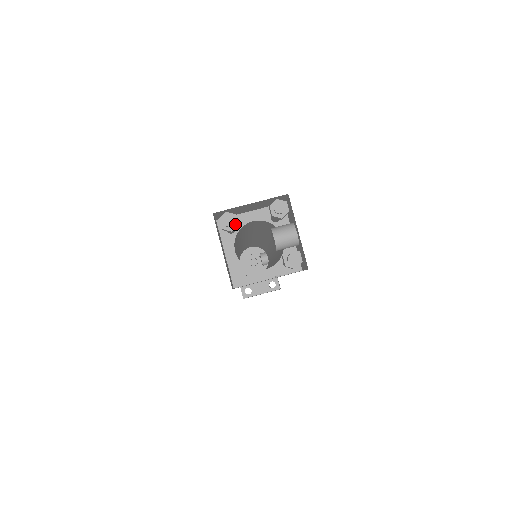
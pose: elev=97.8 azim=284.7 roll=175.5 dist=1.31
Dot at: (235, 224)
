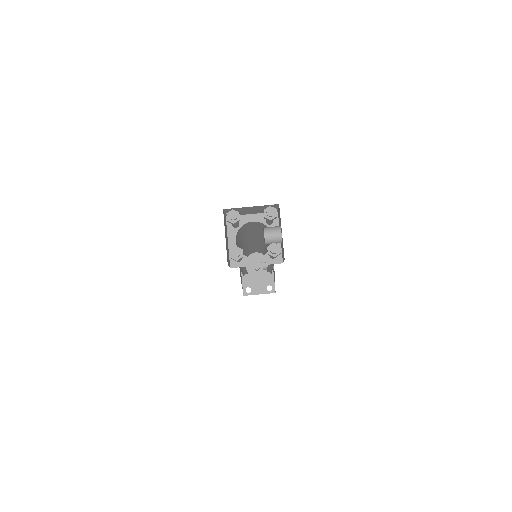
Dot at: (237, 219)
